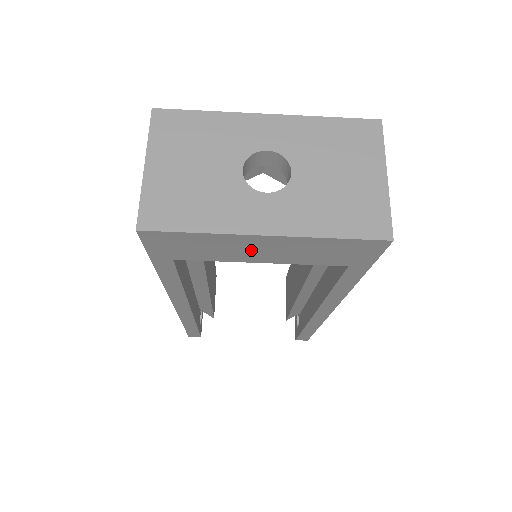
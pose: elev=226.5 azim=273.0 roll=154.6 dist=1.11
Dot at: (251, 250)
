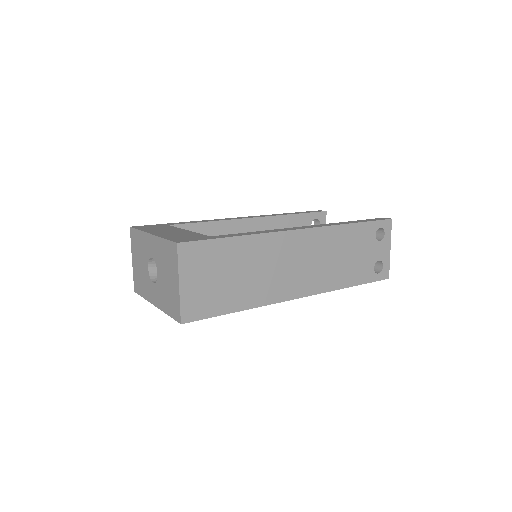
Dot at: occluded
